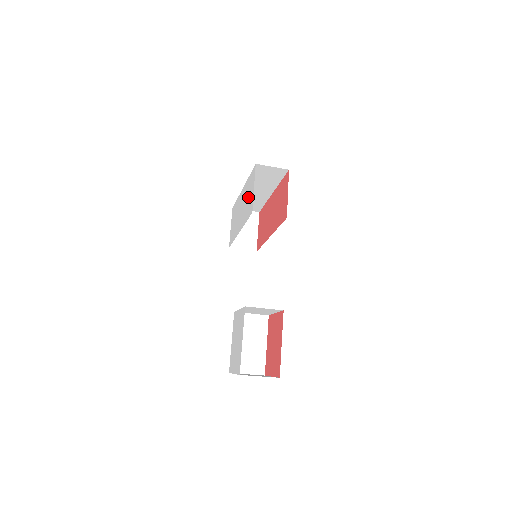
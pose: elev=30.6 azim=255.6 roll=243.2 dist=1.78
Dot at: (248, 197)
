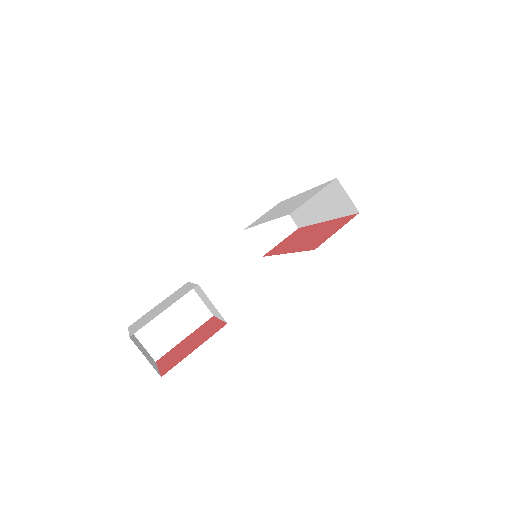
Dot at: (301, 200)
